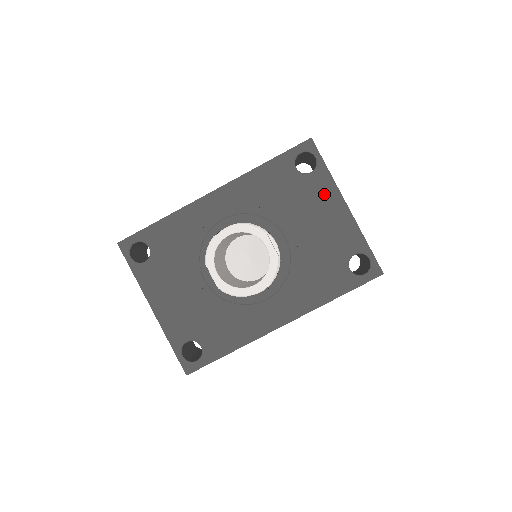
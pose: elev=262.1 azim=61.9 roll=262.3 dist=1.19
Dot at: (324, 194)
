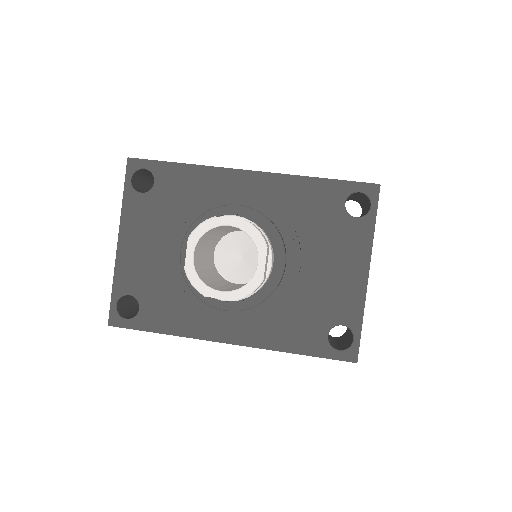
Dot at: (354, 247)
